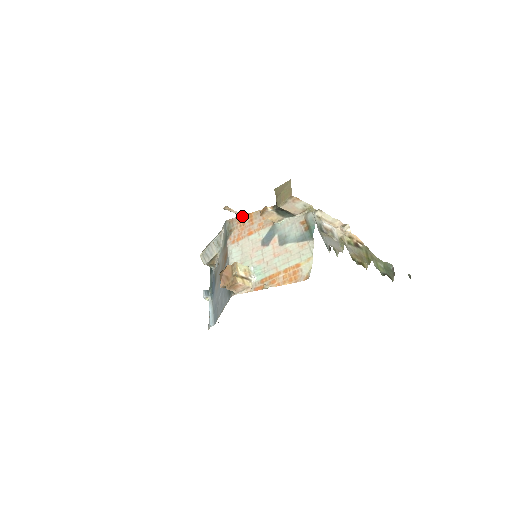
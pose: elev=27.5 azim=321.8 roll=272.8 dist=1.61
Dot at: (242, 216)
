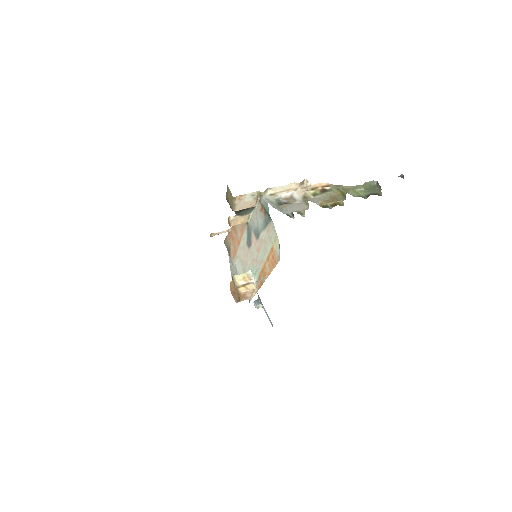
Dot at: (229, 231)
